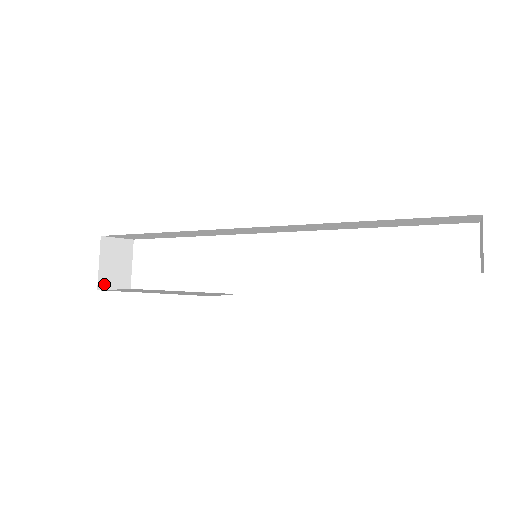
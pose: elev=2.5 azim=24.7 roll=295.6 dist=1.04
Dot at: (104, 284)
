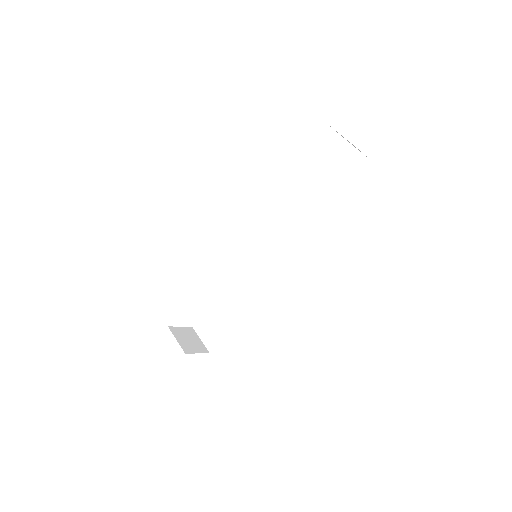
Dot at: (204, 348)
